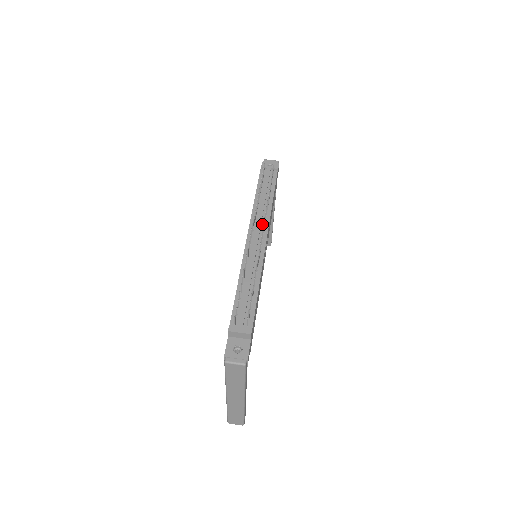
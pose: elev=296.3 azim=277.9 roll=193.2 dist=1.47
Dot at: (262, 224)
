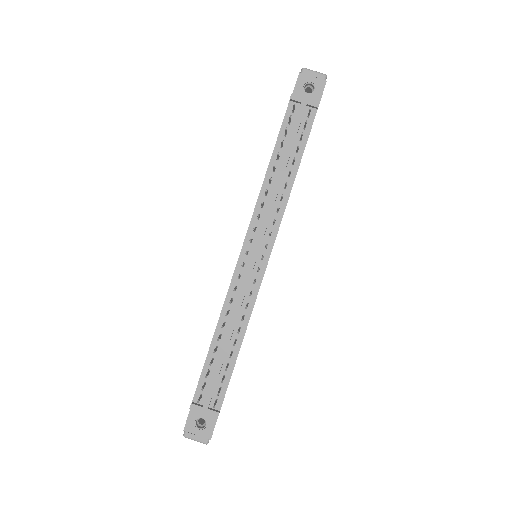
Dot at: (268, 229)
